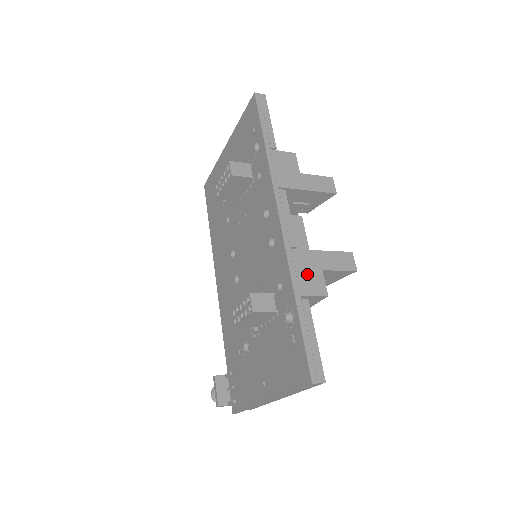
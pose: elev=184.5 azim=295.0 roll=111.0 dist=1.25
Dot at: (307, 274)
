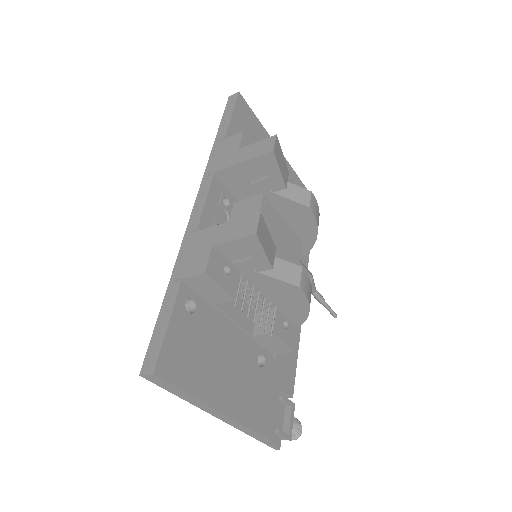
Dot at: (193, 254)
